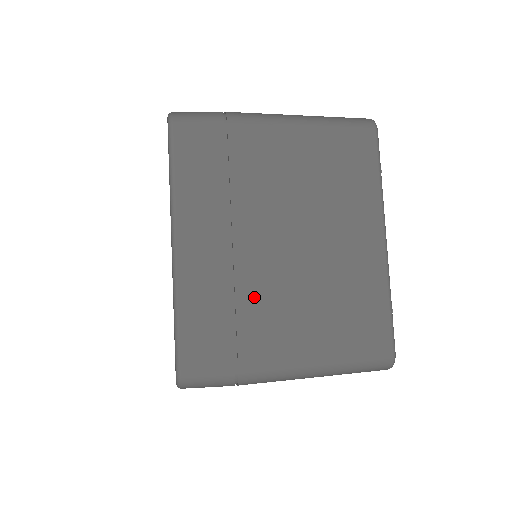
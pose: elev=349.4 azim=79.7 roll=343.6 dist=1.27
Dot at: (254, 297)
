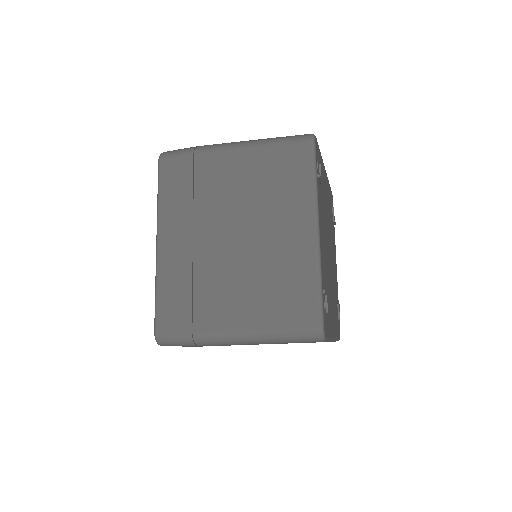
Dot at: (208, 279)
